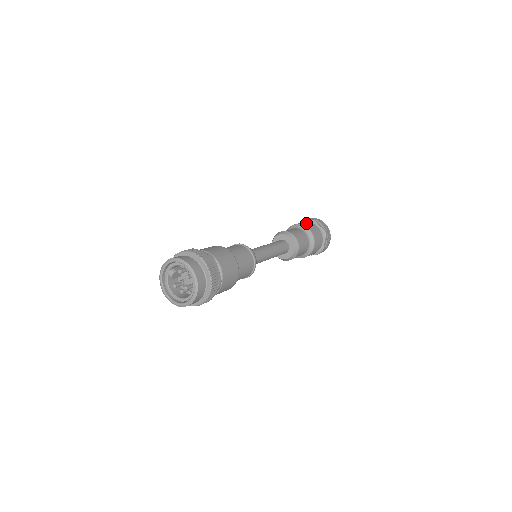
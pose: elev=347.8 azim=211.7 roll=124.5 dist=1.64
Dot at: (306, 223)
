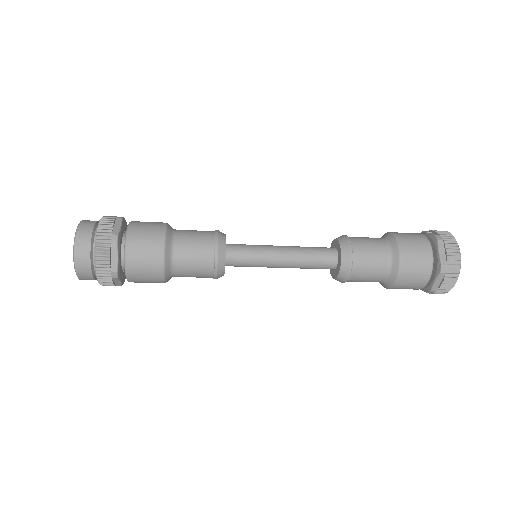
Dot at: occluded
